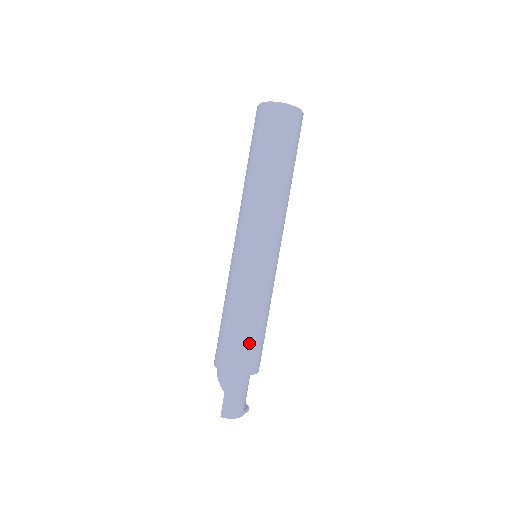
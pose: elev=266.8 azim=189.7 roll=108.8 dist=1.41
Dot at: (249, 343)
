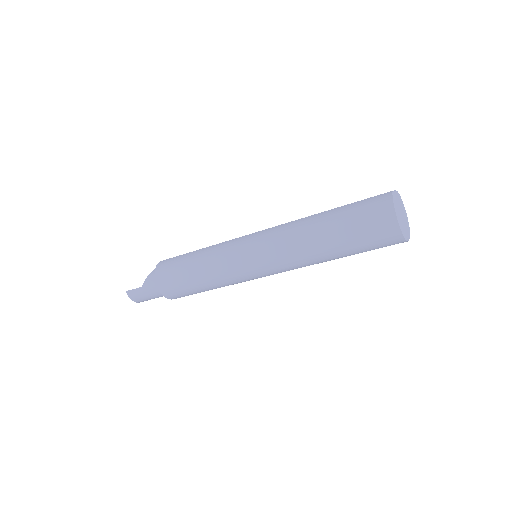
Dot at: (185, 289)
